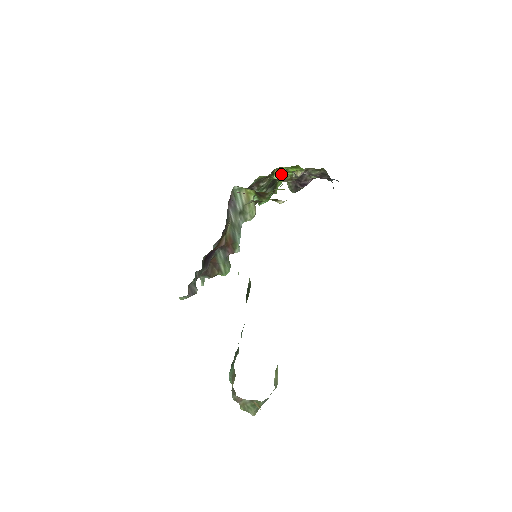
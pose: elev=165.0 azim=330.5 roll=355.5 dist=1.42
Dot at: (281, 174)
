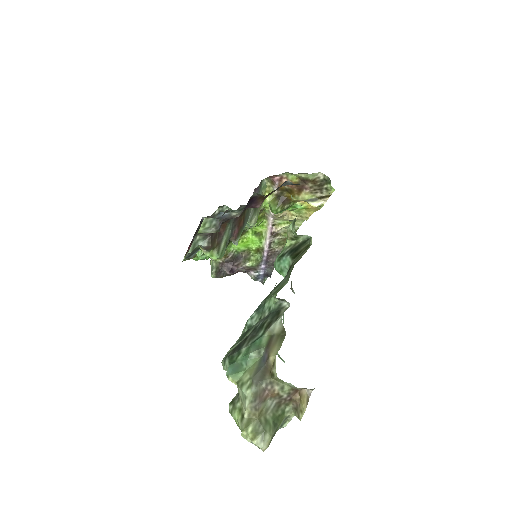
Dot at: (259, 223)
